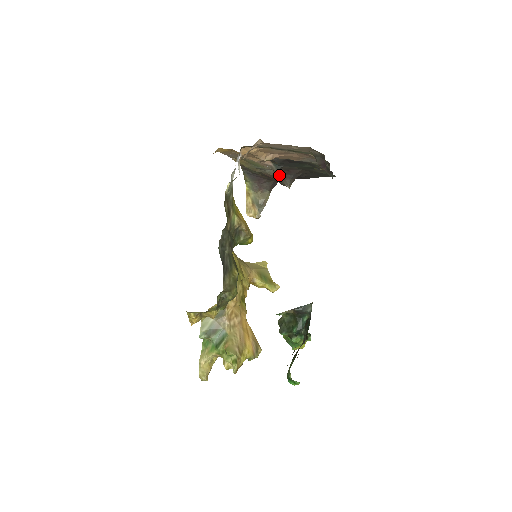
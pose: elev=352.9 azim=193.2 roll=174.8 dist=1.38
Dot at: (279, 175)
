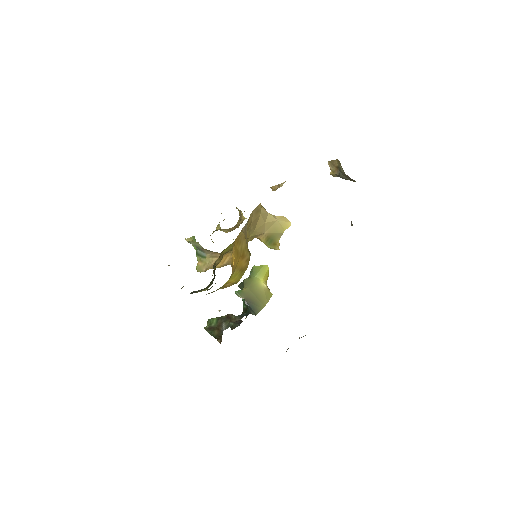
Dot at: occluded
